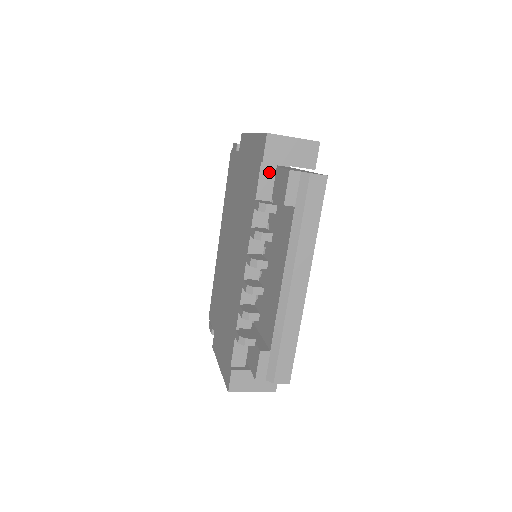
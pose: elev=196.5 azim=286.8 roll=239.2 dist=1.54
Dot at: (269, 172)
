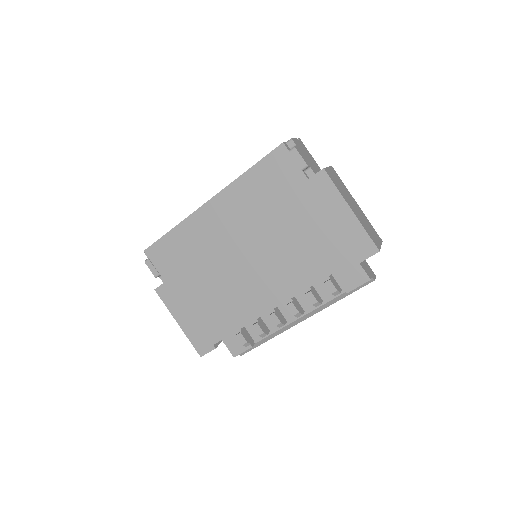
Dot at: occluded
